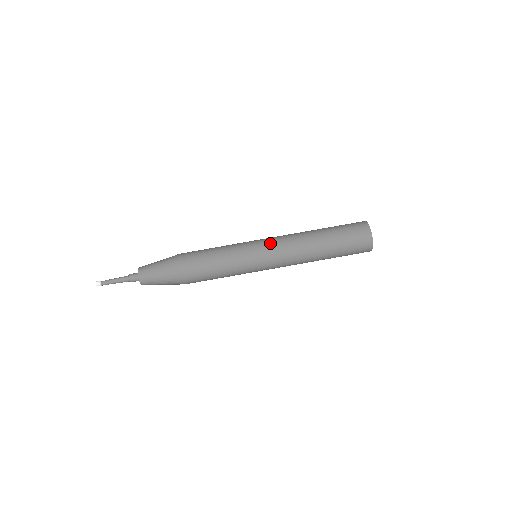
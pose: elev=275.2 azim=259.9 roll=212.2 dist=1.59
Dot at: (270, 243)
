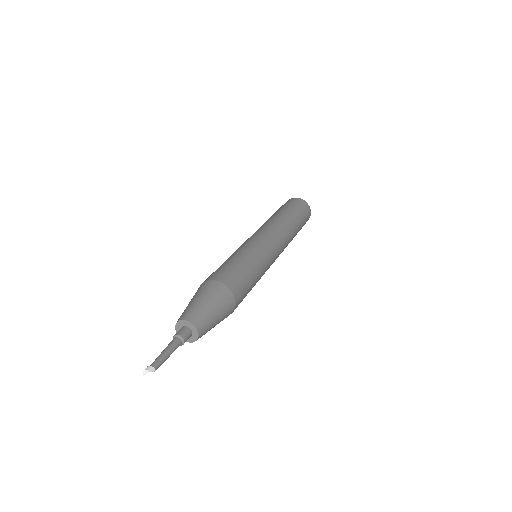
Dot at: (253, 234)
